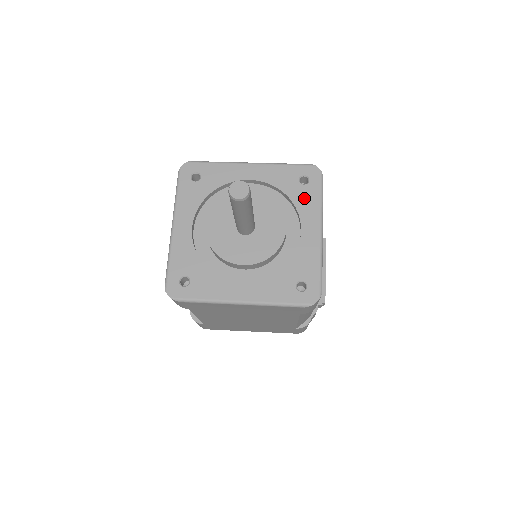
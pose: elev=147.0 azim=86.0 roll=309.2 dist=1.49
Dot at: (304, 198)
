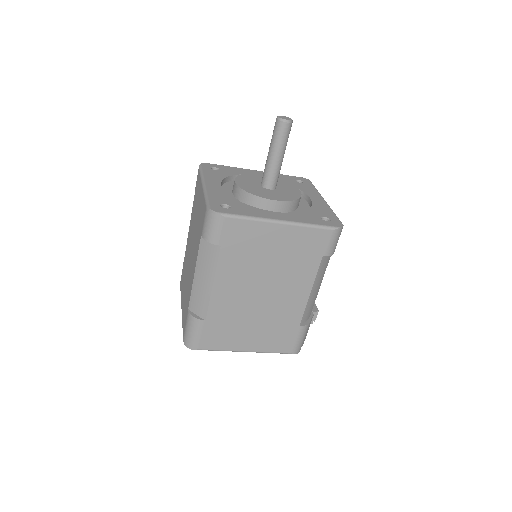
Dot at: (304, 187)
